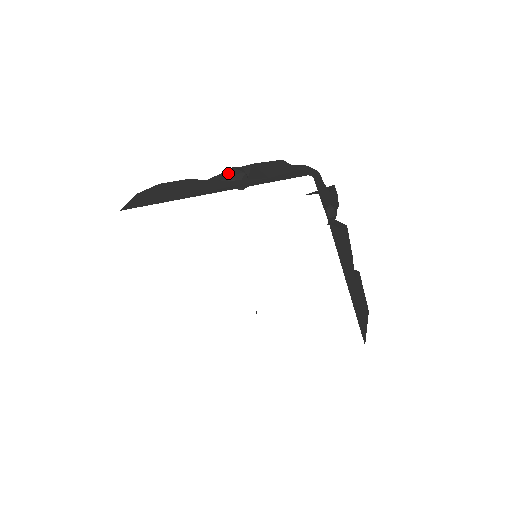
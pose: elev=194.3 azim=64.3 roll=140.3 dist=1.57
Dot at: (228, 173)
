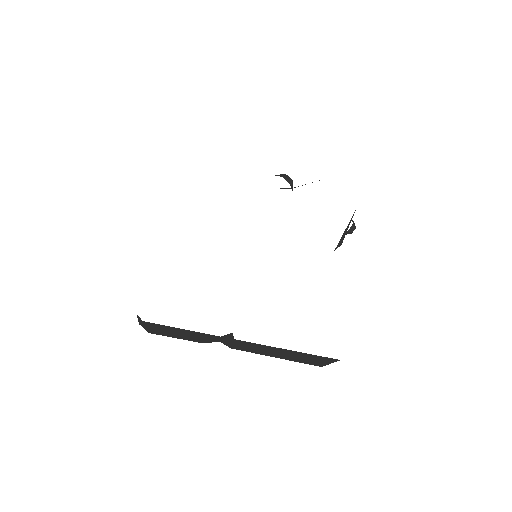
Dot at: (284, 174)
